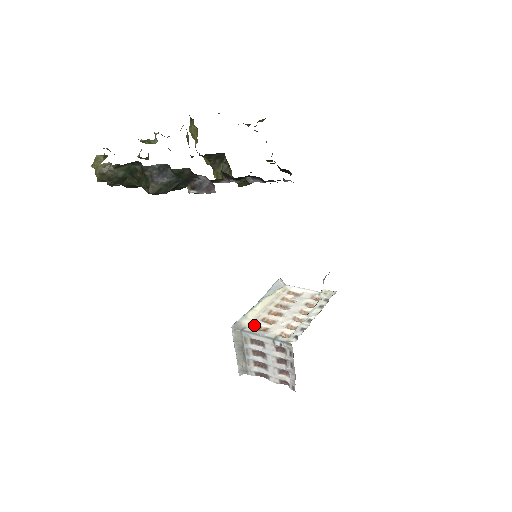
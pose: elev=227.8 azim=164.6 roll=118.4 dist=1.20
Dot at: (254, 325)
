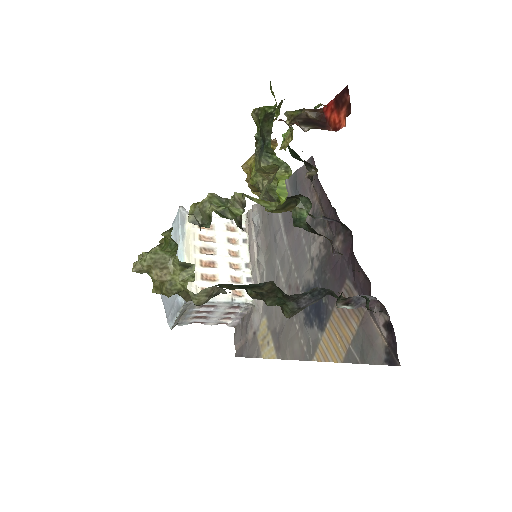
Dot at: (200, 289)
